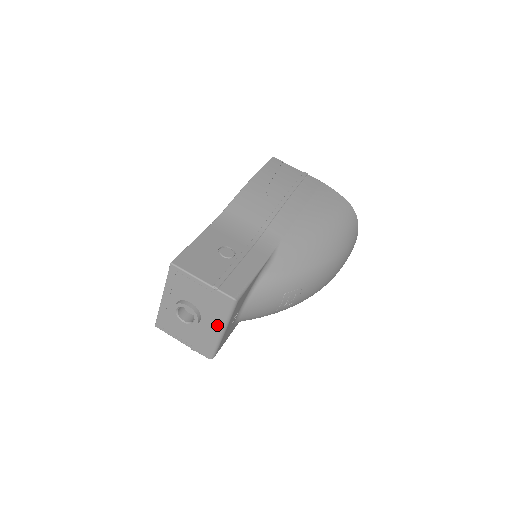
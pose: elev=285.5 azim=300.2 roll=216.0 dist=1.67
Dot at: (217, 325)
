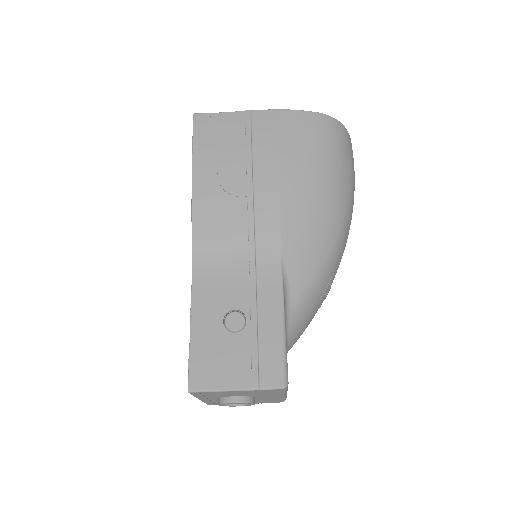
Dot at: (276, 396)
